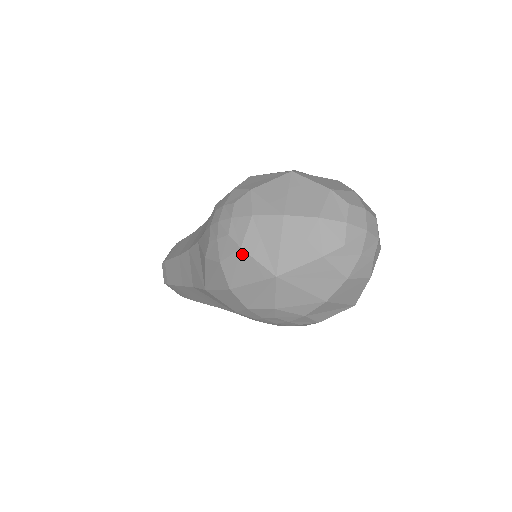
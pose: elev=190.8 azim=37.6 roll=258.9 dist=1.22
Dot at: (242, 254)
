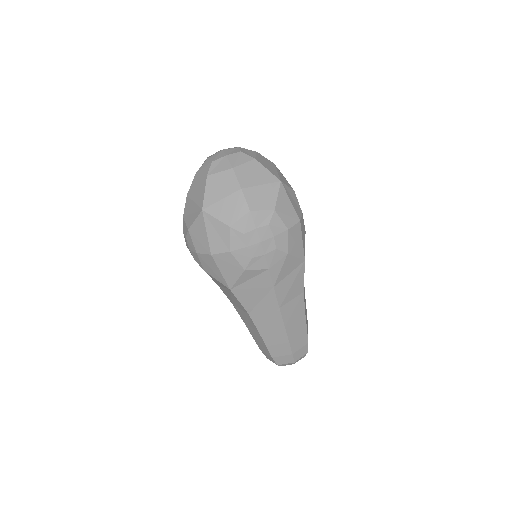
Dot at: (191, 231)
